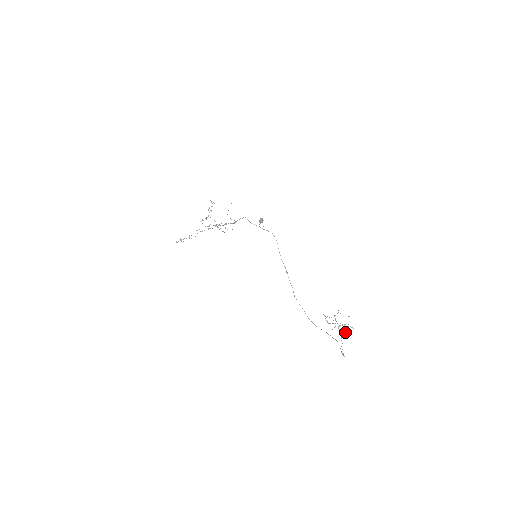
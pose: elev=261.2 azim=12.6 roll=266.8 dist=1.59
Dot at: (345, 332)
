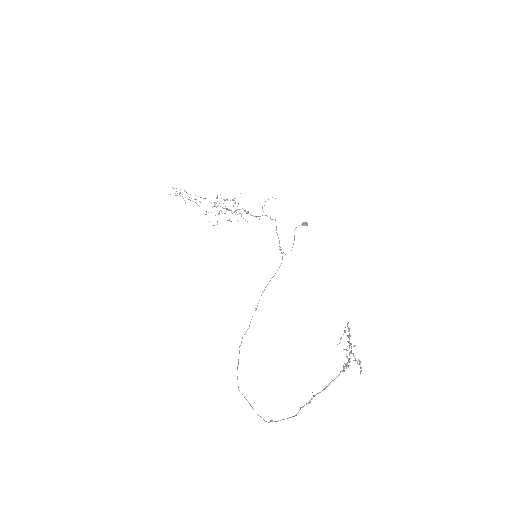
Dot at: occluded
